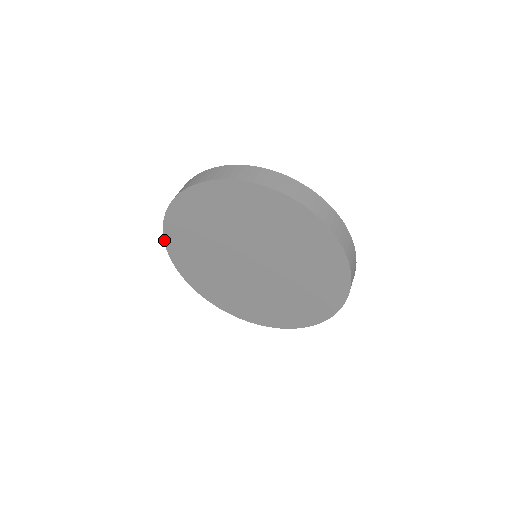
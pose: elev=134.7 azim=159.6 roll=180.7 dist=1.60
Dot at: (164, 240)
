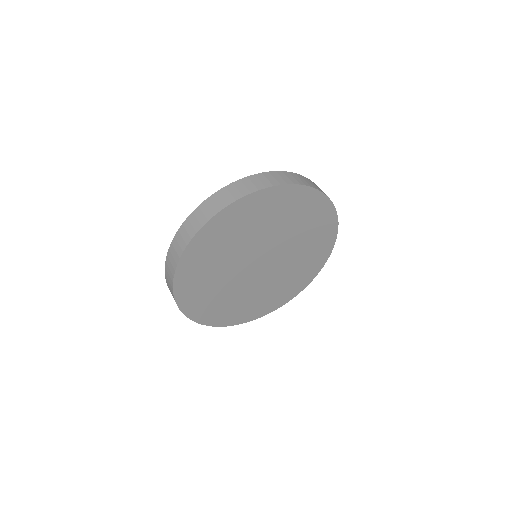
Dot at: (214, 326)
